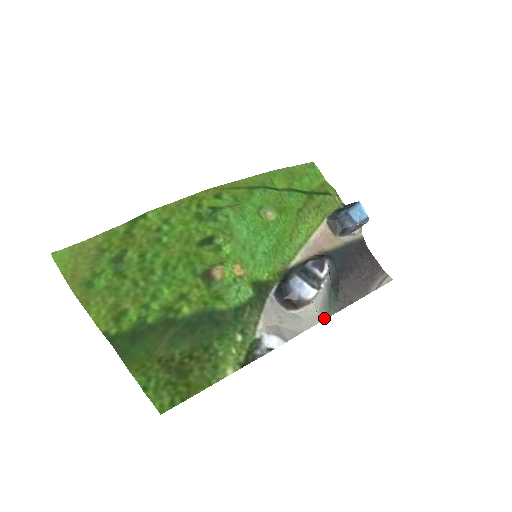
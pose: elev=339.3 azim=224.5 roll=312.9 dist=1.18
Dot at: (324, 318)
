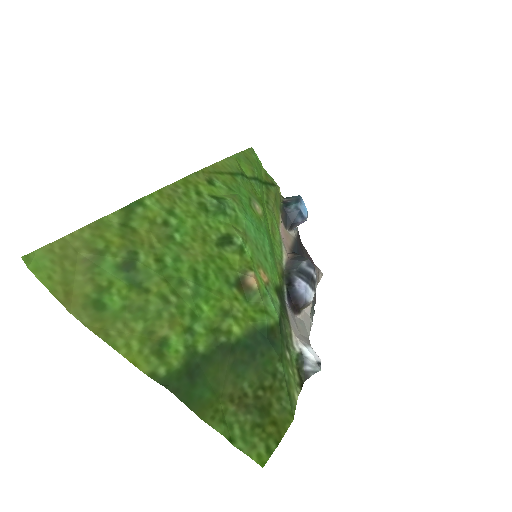
Dot at: (312, 319)
